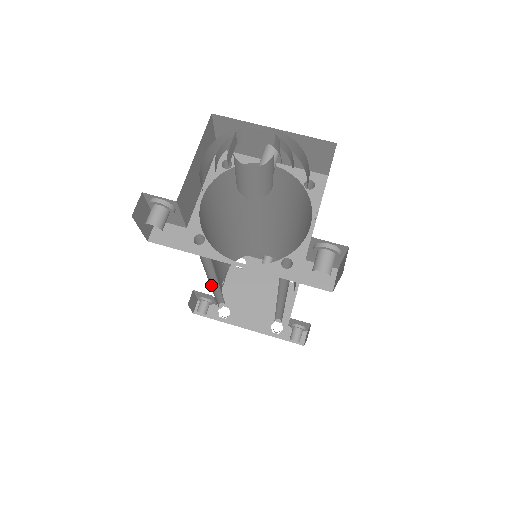
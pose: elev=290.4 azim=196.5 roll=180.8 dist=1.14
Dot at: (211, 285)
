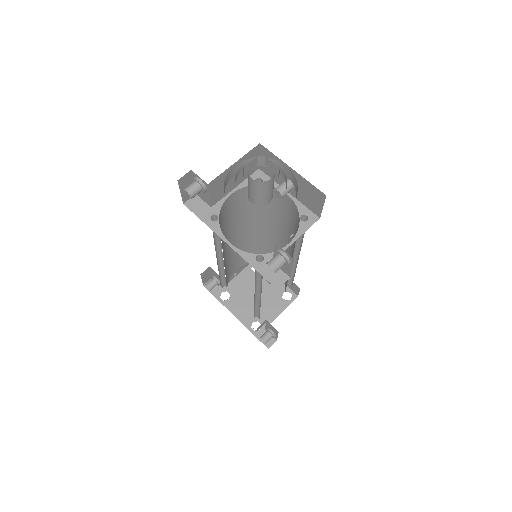
Dot at: (219, 263)
